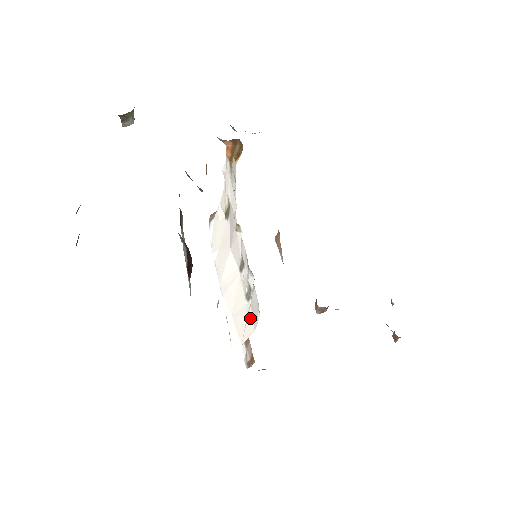
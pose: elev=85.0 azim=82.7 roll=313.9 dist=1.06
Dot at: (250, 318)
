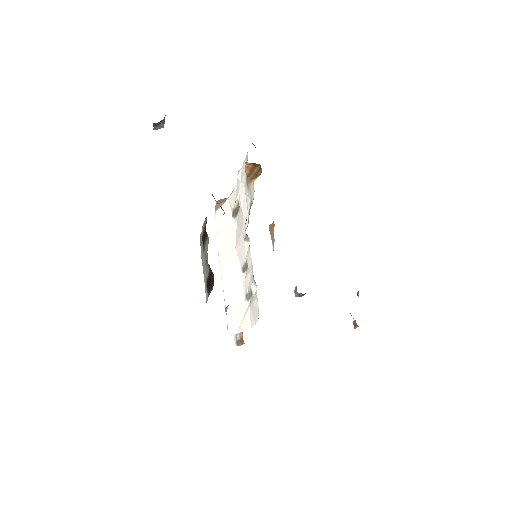
Dot at: (248, 316)
